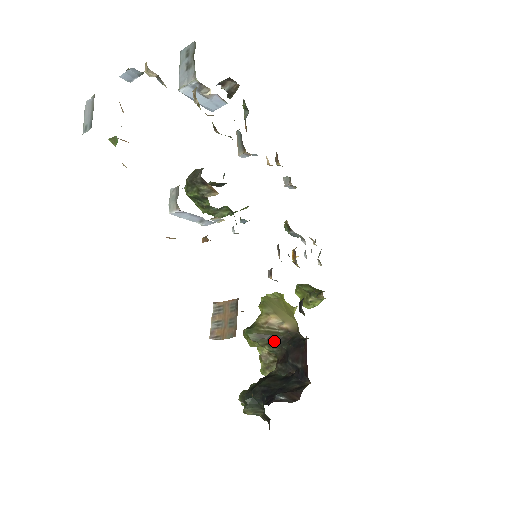
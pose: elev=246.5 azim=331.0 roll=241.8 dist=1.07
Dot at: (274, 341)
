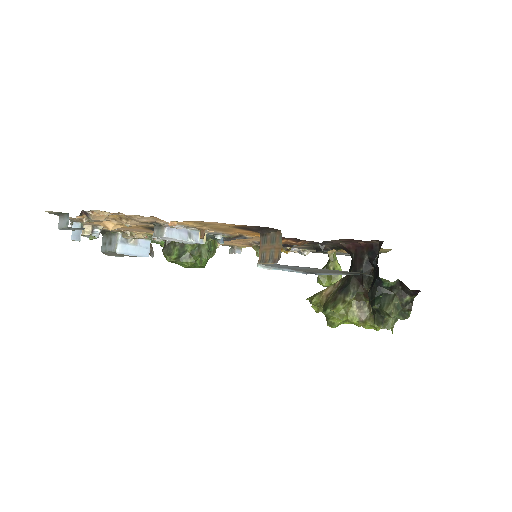
Dot at: (343, 289)
